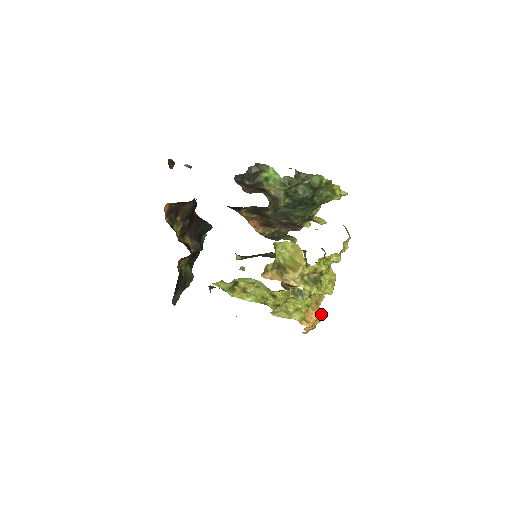
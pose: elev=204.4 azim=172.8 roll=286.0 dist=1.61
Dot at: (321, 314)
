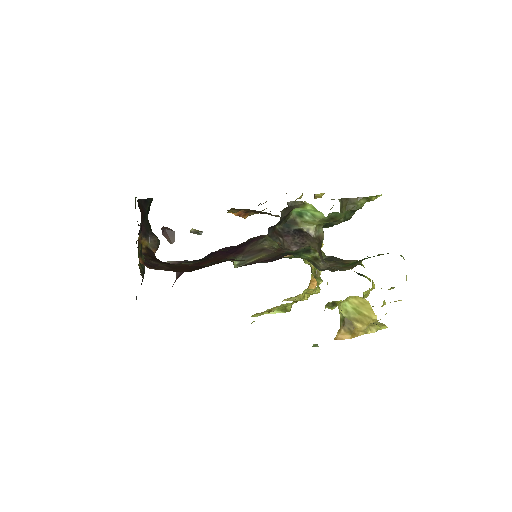
Dot at: occluded
